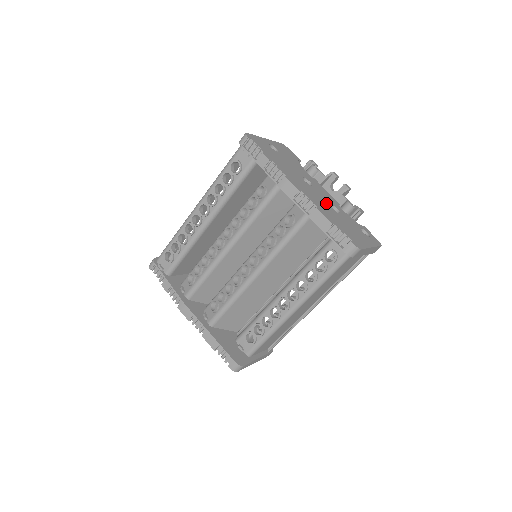
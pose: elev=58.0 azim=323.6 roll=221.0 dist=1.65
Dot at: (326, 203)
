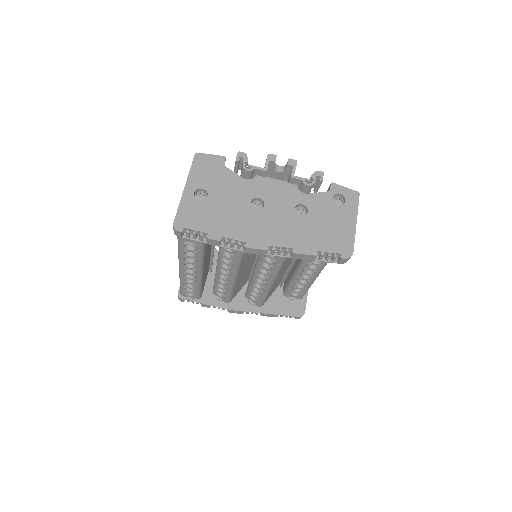
Dot at: (291, 217)
